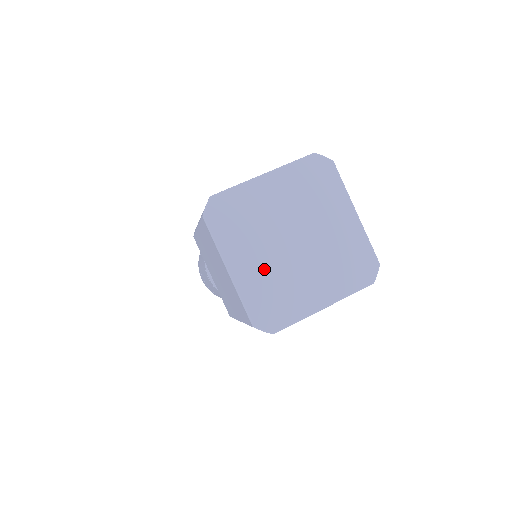
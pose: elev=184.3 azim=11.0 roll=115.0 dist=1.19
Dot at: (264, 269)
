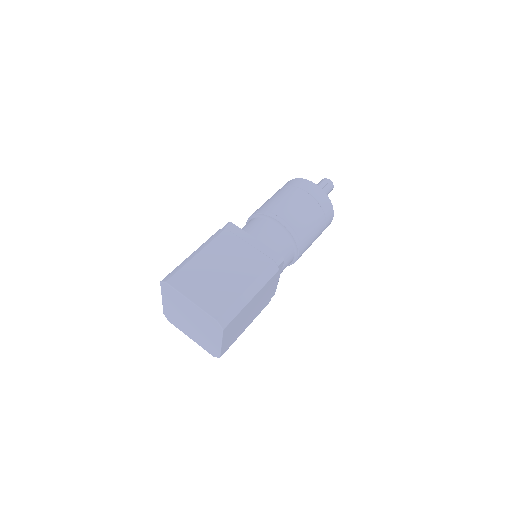
Dot at: (196, 335)
